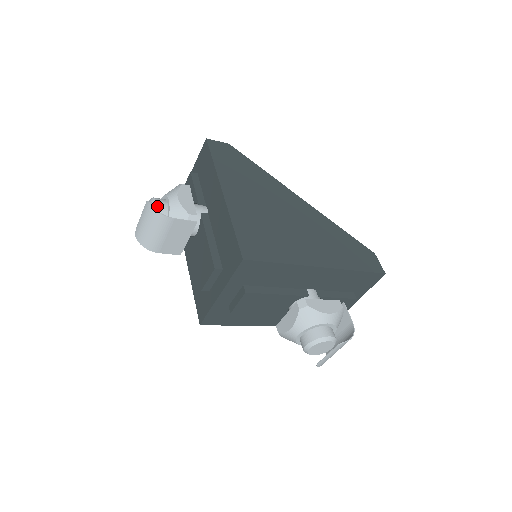
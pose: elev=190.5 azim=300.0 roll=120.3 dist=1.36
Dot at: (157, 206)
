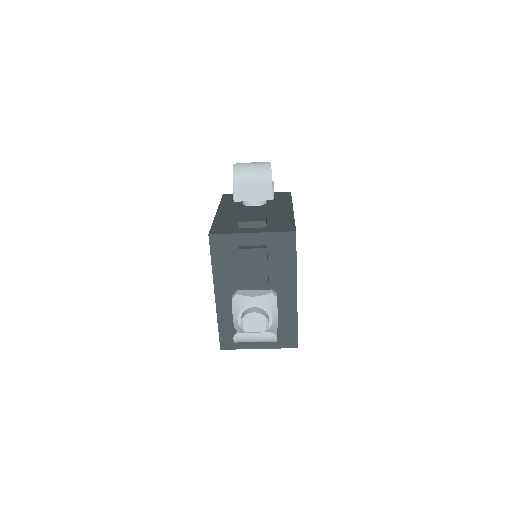
Dot at: occluded
